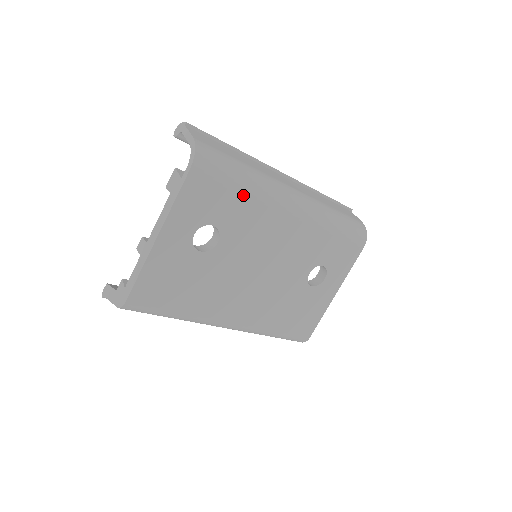
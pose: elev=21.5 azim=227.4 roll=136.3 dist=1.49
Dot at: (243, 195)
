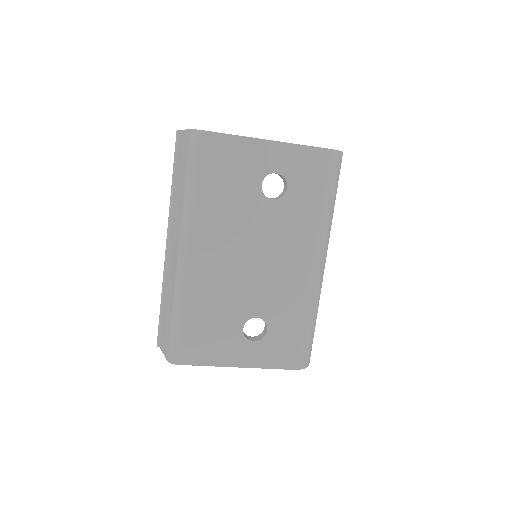
Dot at: (318, 205)
